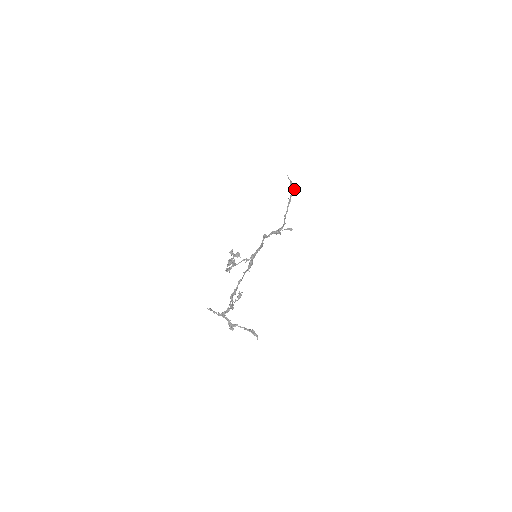
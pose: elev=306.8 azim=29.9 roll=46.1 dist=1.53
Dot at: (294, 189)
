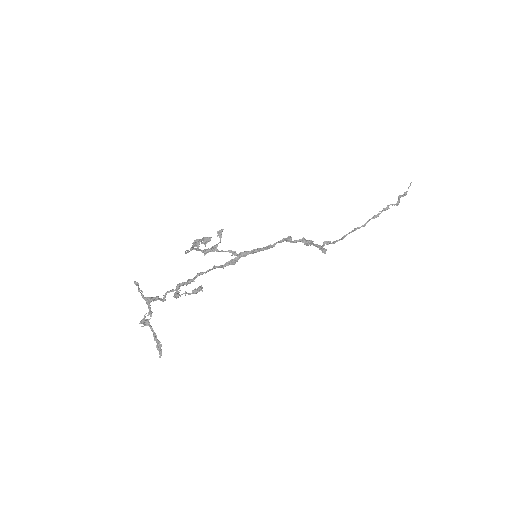
Dot at: occluded
